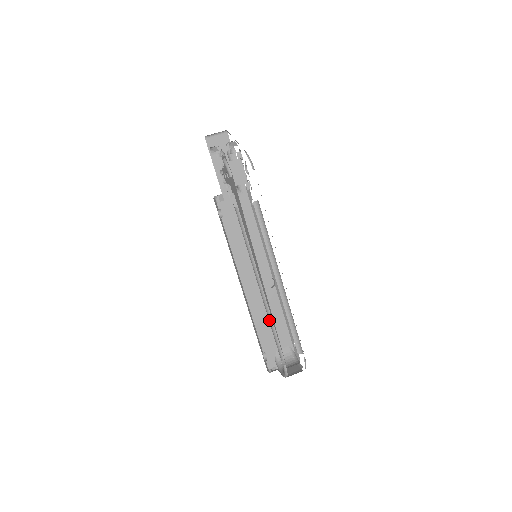
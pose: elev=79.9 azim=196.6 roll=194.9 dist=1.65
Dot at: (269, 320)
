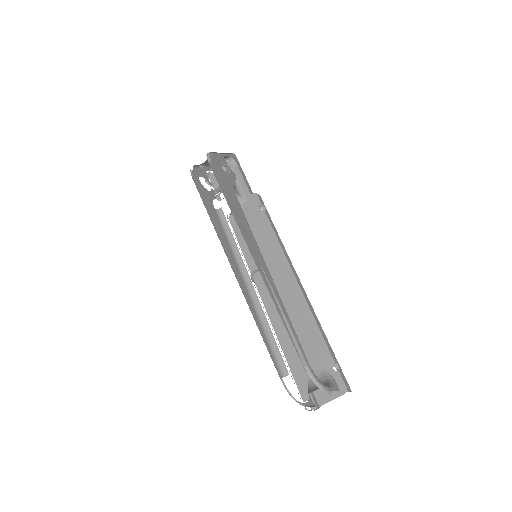
Dot at: (262, 322)
